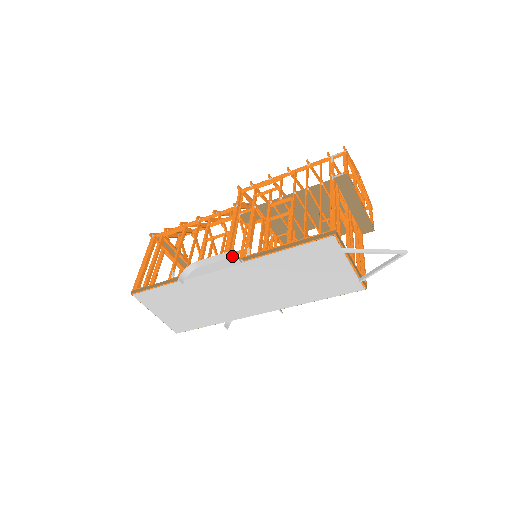
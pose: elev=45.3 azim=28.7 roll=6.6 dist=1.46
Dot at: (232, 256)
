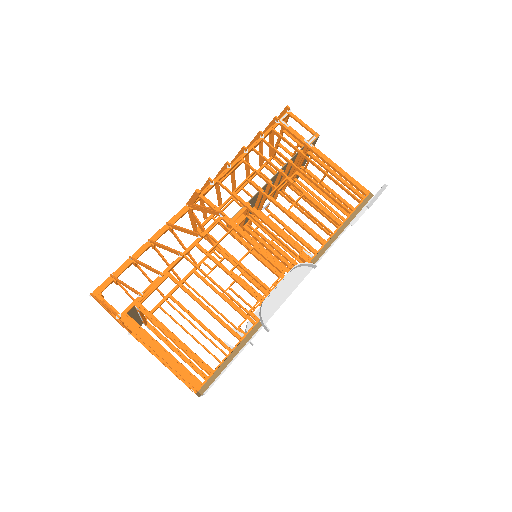
Dot at: (296, 267)
